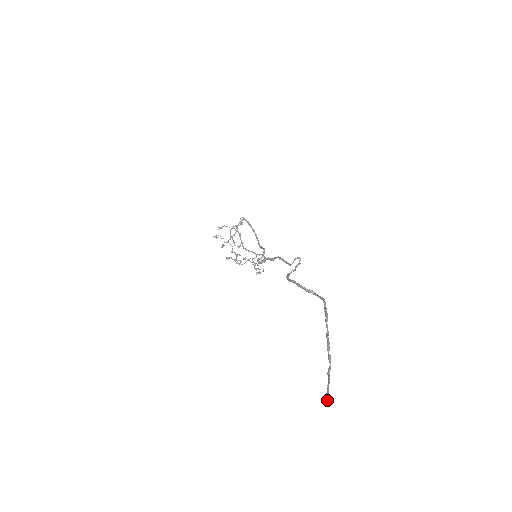
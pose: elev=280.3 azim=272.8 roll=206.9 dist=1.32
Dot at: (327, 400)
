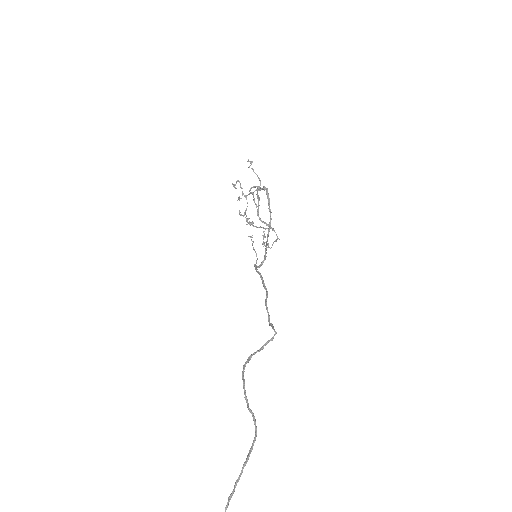
Dot at: out of frame
